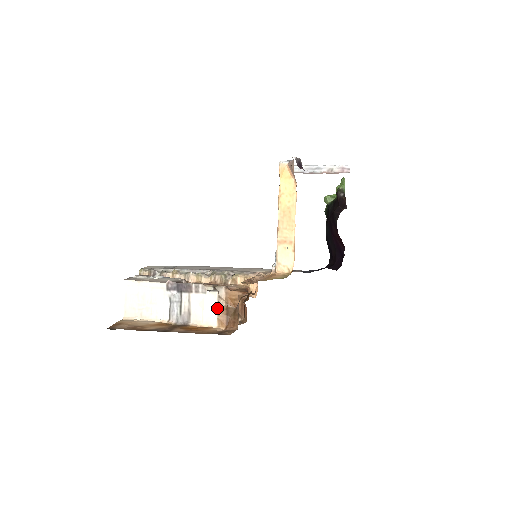
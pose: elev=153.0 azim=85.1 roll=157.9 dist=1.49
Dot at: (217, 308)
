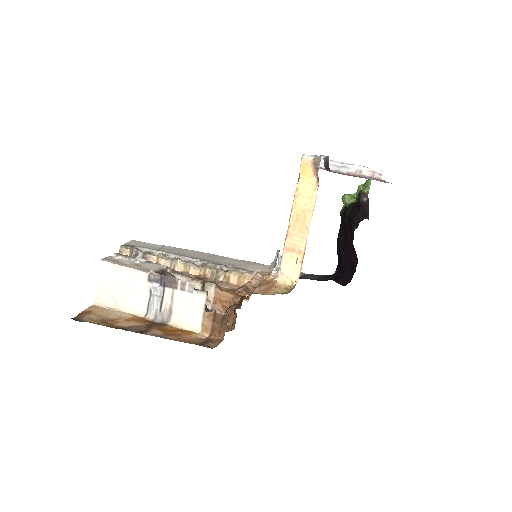
Dot at: (203, 312)
